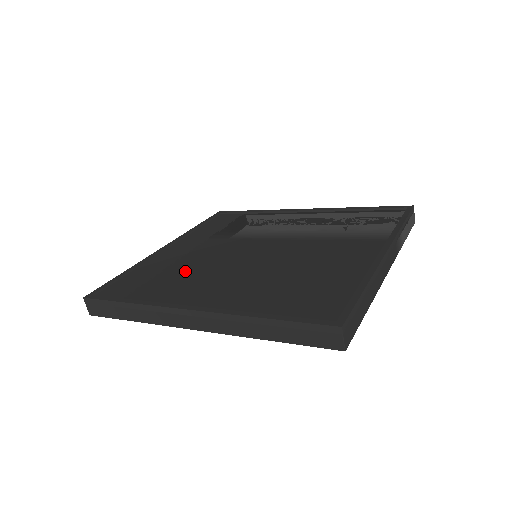
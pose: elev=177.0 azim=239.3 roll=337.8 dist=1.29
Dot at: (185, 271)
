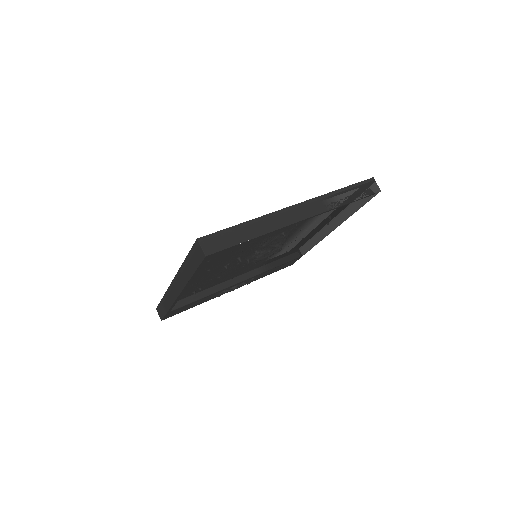
Dot at: occluded
